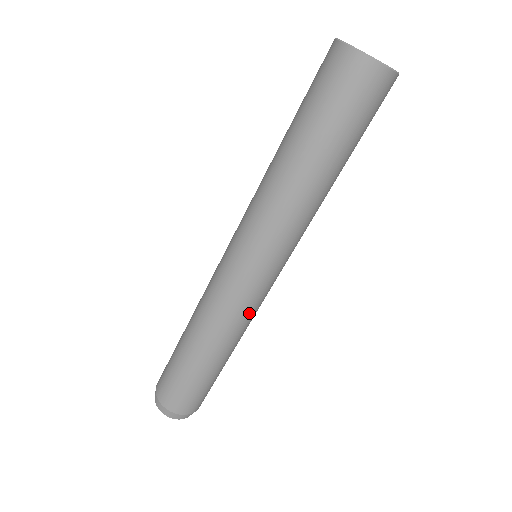
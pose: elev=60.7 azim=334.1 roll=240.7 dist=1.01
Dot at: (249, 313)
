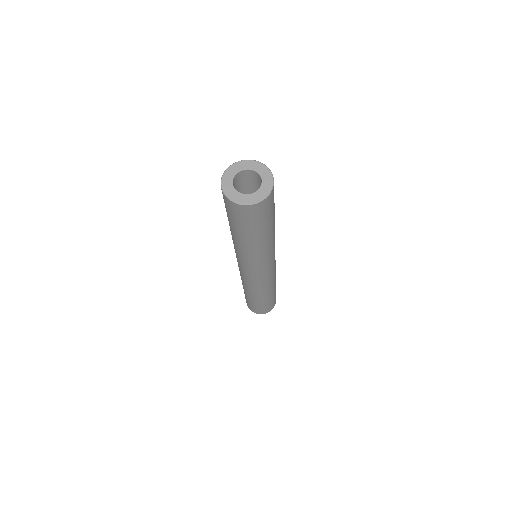
Dot at: (274, 275)
